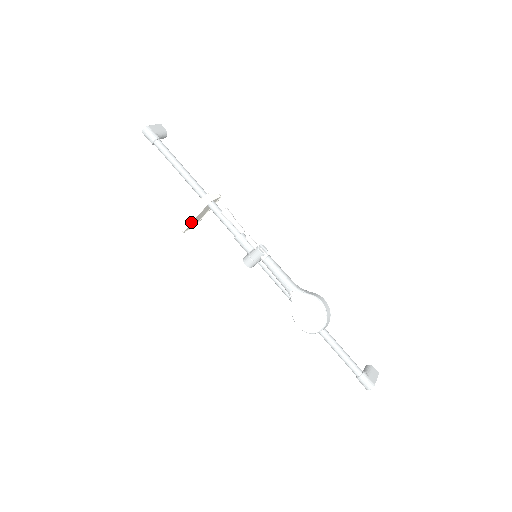
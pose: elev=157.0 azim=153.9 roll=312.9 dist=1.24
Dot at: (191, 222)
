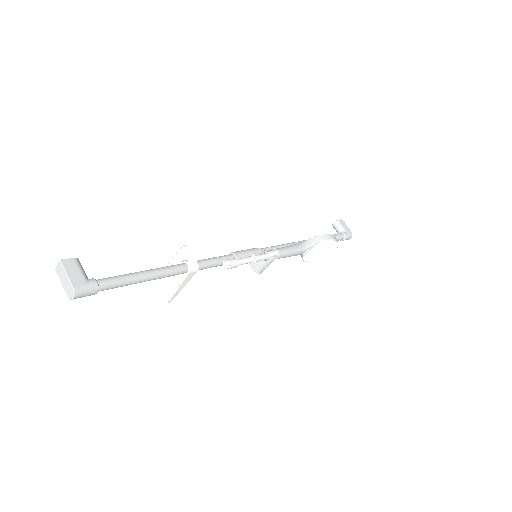
Dot at: occluded
